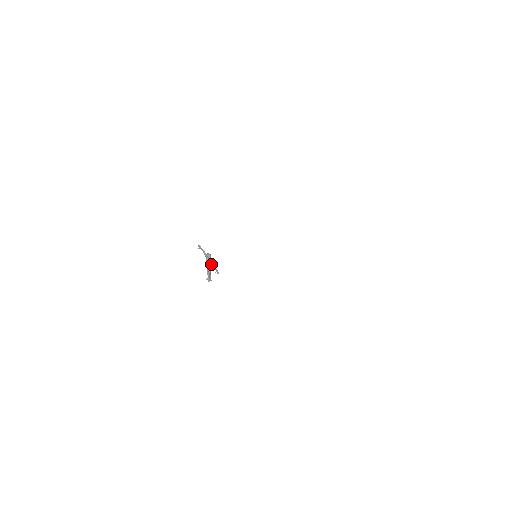
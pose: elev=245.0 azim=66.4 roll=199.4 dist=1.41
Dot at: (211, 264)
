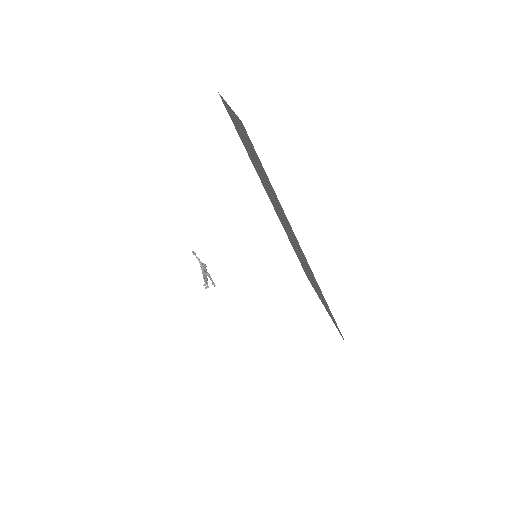
Dot at: (207, 274)
